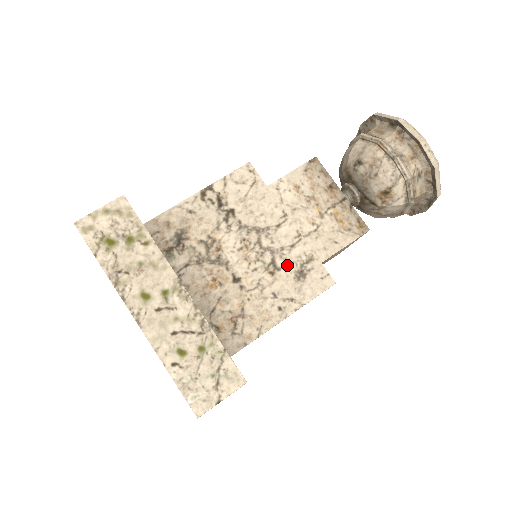
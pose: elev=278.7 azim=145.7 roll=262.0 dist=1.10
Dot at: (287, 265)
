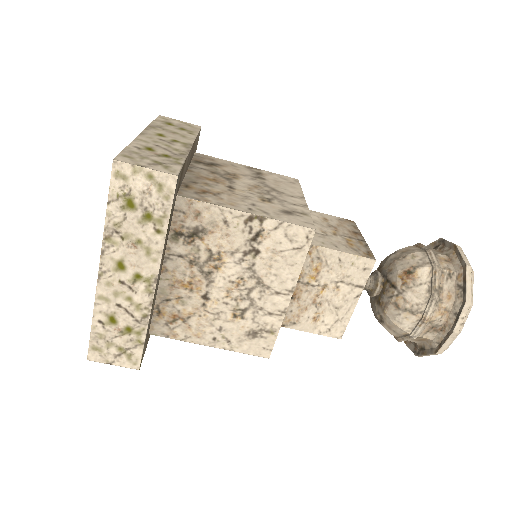
Dot at: (280, 205)
